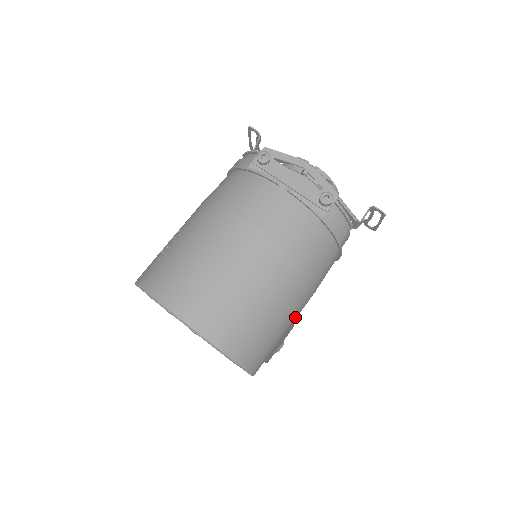
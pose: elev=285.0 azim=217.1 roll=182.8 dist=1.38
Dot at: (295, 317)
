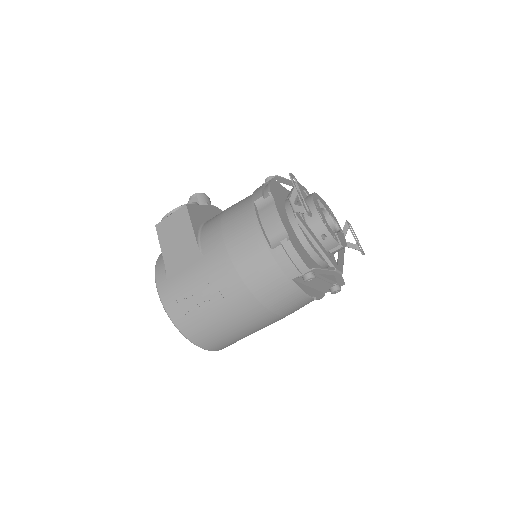
Dot at: occluded
